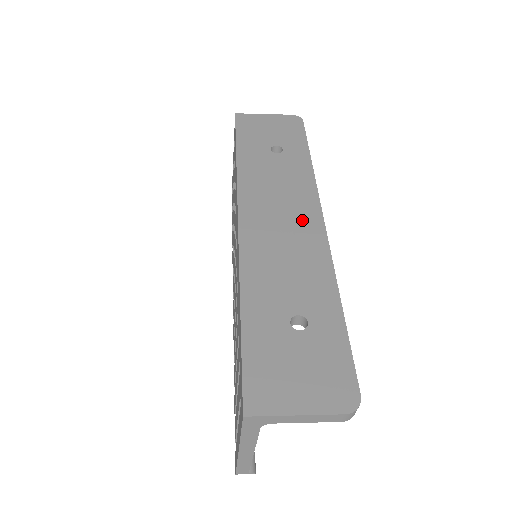
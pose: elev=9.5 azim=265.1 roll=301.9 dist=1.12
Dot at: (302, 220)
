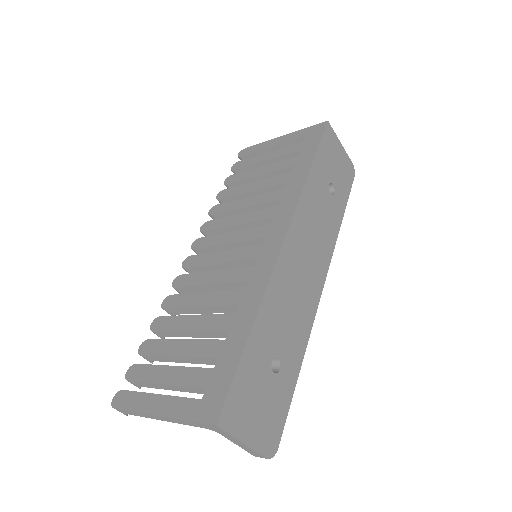
Dot at: (315, 274)
